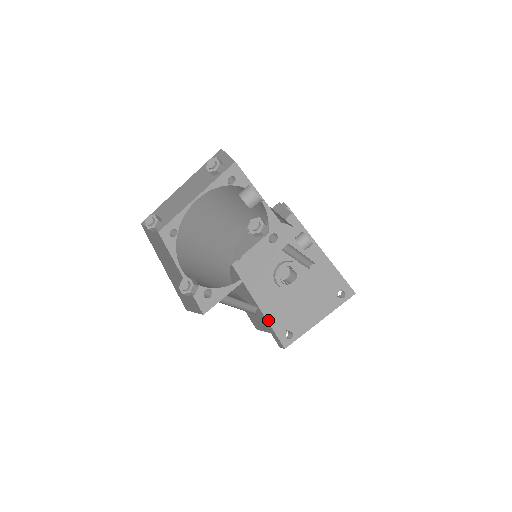
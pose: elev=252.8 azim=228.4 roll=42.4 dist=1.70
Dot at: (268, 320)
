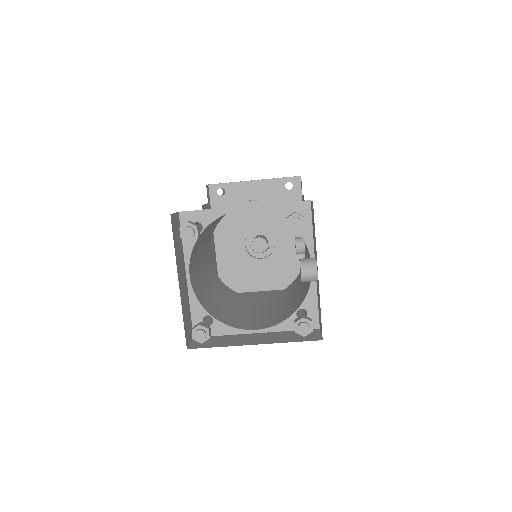
Dot at: (219, 274)
